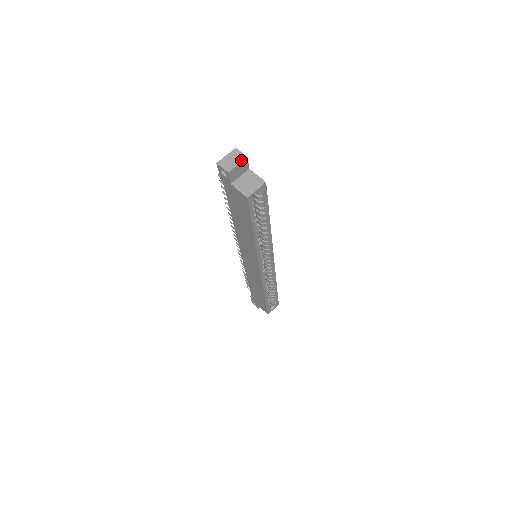
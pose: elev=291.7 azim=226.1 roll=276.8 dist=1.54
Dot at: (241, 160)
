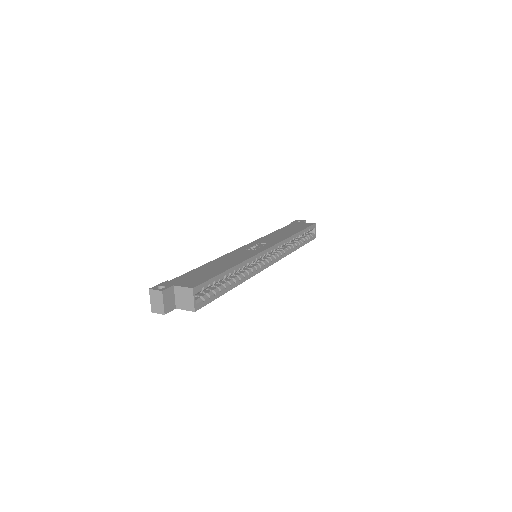
Dot at: (161, 297)
